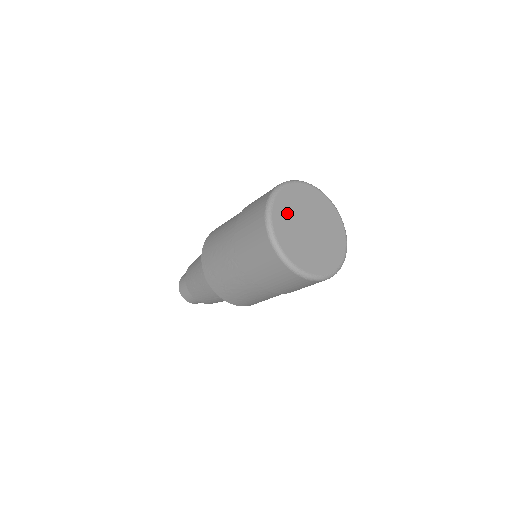
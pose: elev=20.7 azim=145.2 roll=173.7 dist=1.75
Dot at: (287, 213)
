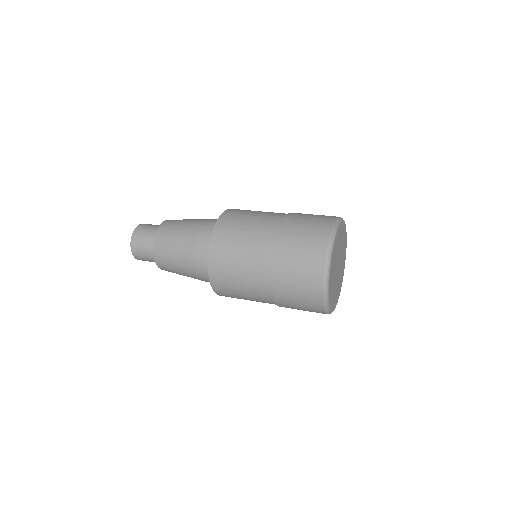
Dot at: (333, 291)
